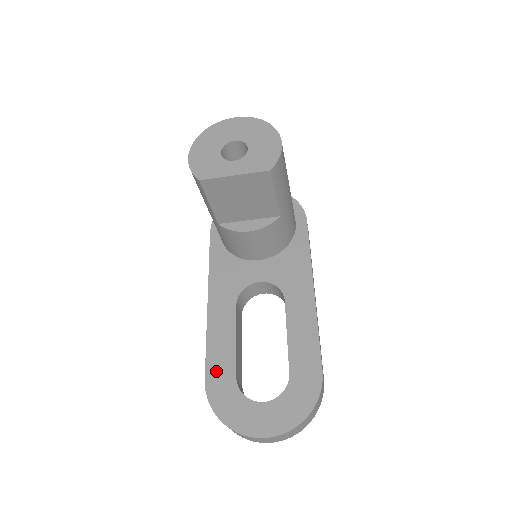
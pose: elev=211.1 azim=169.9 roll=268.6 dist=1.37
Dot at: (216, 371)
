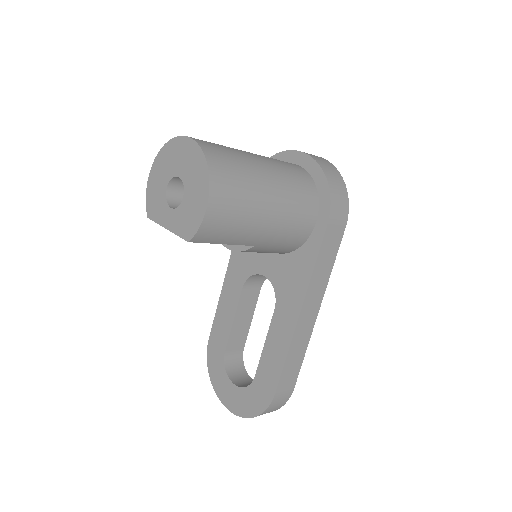
Dot at: (216, 337)
